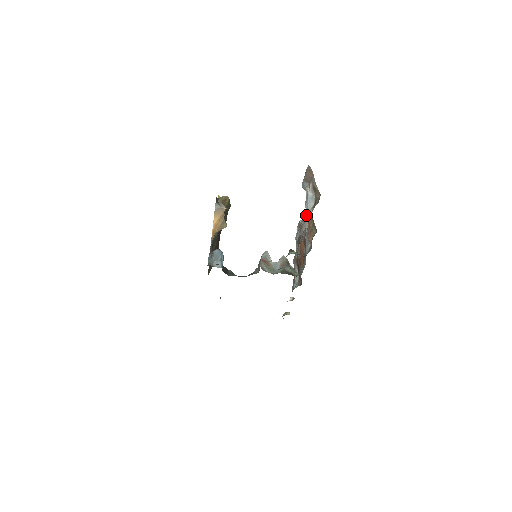
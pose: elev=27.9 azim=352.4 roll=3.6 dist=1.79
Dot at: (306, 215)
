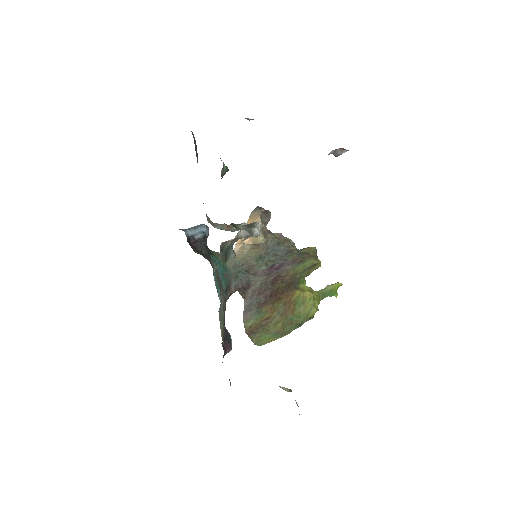
Dot at: occluded
